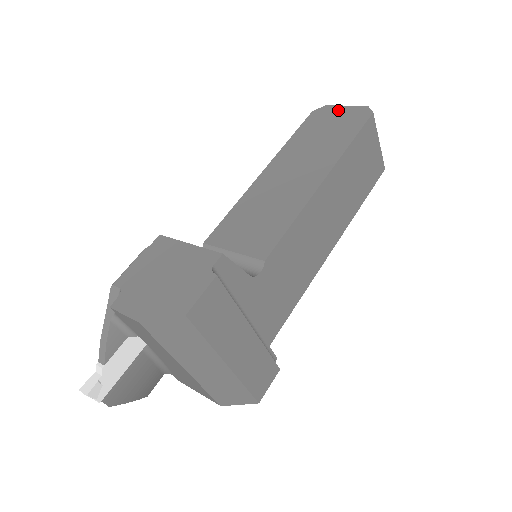
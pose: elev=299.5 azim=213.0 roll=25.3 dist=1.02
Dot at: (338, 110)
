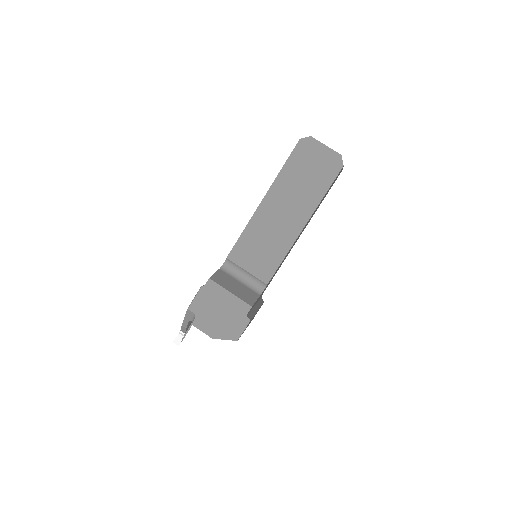
Dot at: (320, 149)
